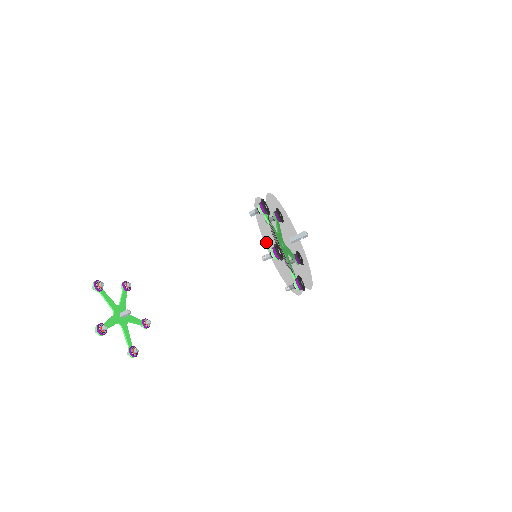
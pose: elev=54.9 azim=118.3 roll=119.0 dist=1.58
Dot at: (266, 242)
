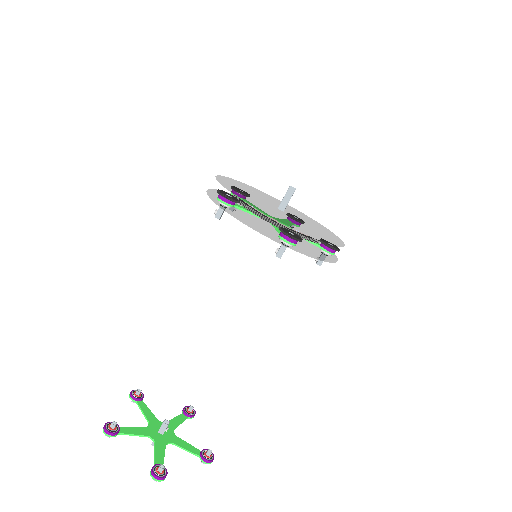
Dot at: (215, 197)
